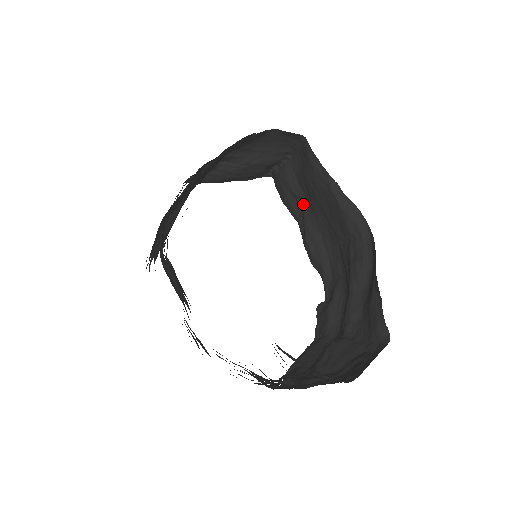
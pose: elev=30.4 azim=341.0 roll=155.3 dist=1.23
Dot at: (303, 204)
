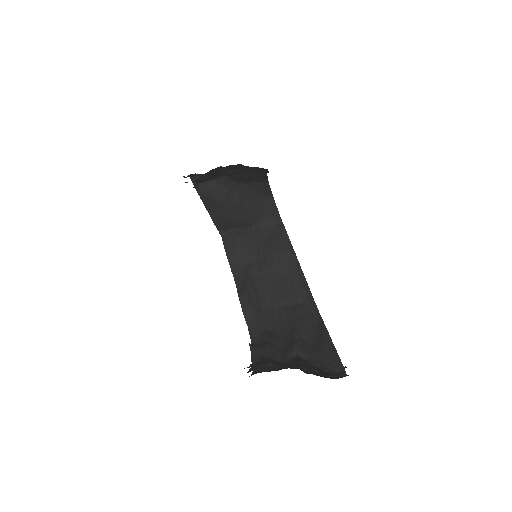
Dot at: (251, 266)
